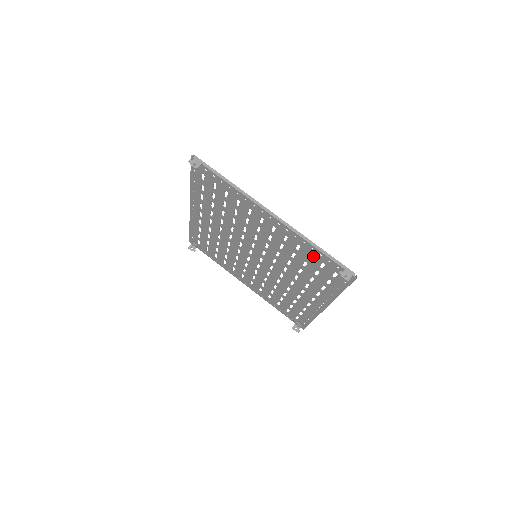
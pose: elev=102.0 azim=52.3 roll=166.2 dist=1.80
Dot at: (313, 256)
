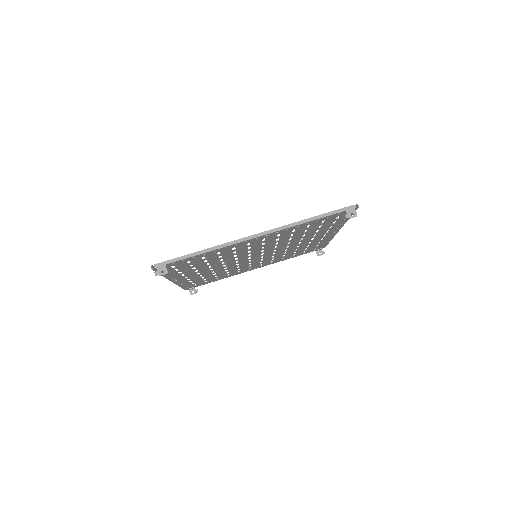
Dot at: (311, 225)
